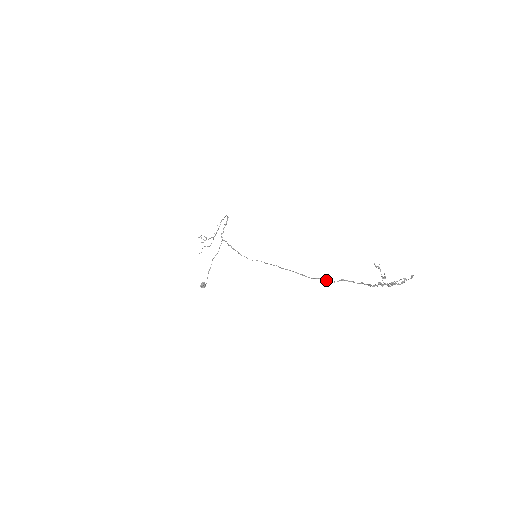
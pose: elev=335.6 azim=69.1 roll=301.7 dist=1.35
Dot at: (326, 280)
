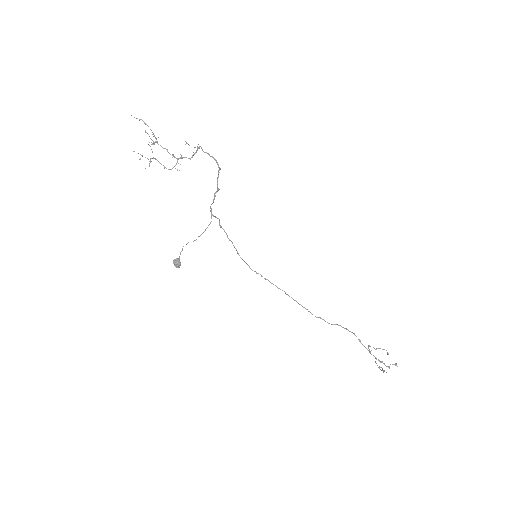
Dot at: occluded
